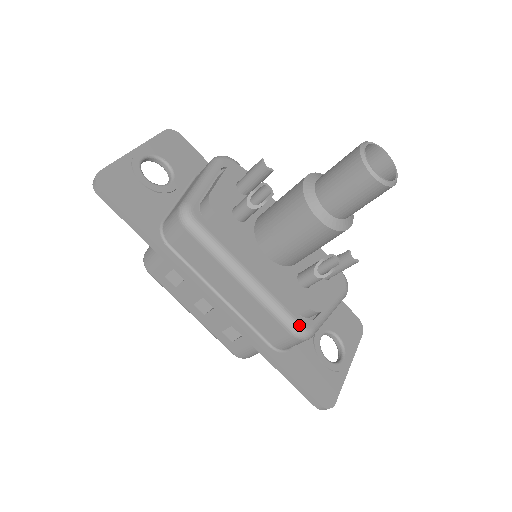
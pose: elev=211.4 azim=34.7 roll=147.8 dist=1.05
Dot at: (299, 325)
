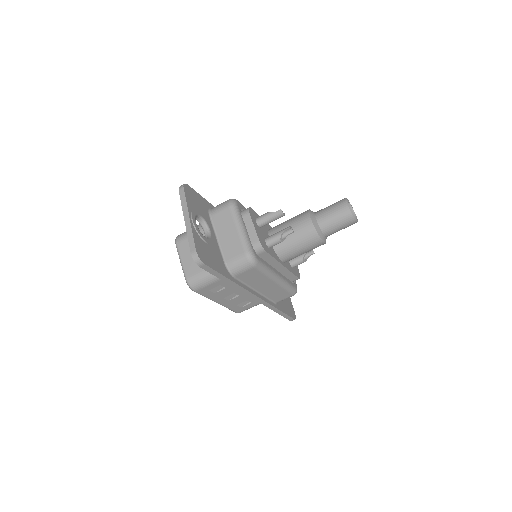
Dot at: (295, 289)
